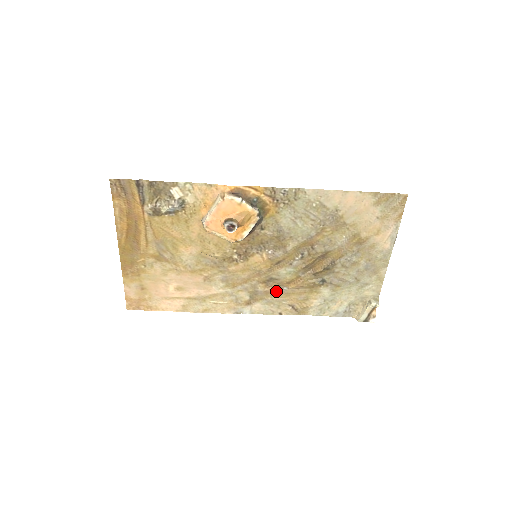
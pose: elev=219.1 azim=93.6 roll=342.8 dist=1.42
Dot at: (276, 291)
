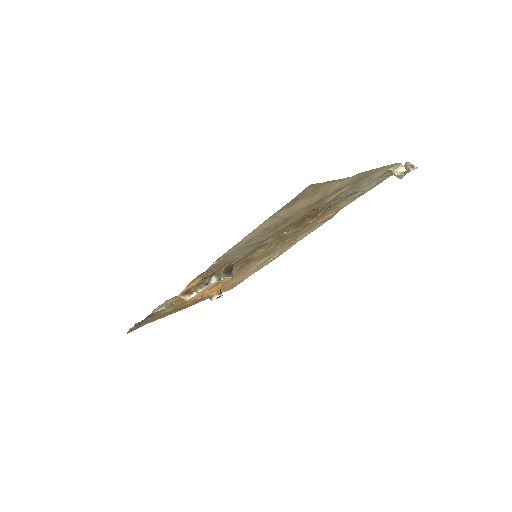
Dot at: (301, 232)
